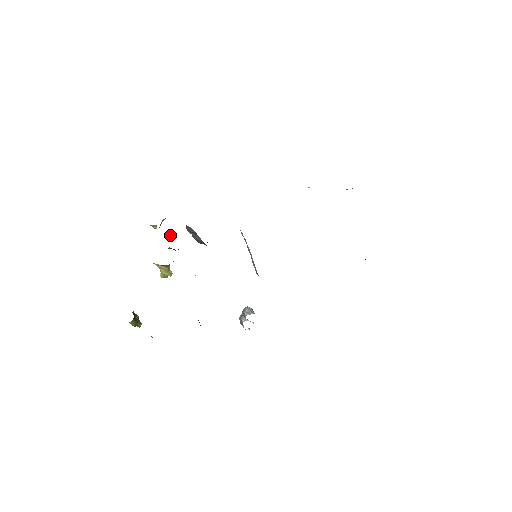
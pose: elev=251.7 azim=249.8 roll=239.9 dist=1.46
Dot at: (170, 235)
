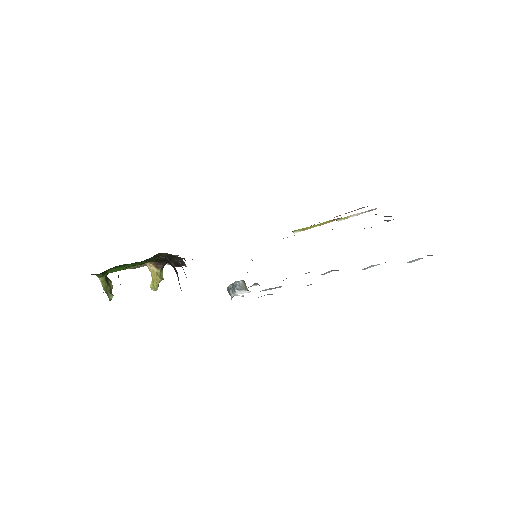
Dot at: occluded
